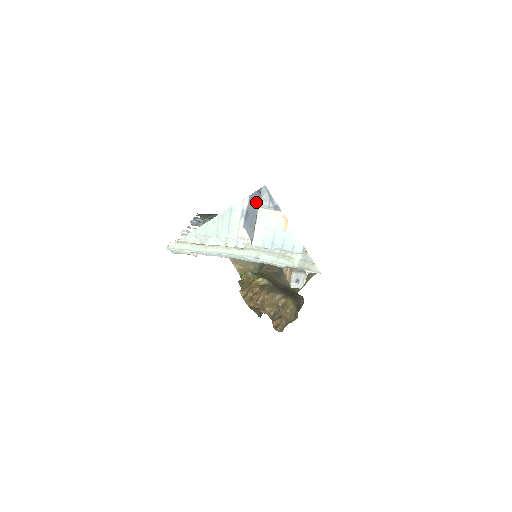
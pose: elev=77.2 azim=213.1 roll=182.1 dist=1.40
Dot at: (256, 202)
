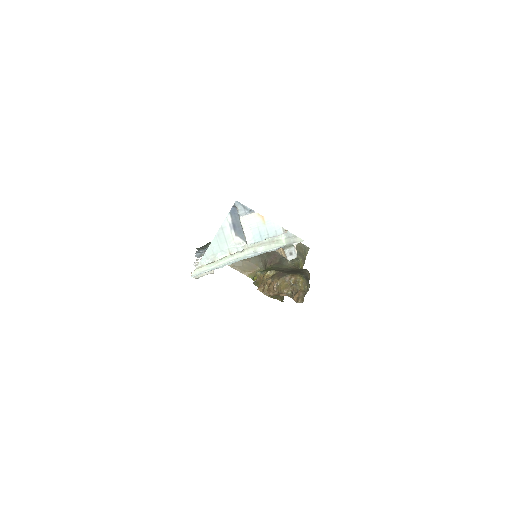
Dot at: (236, 215)
